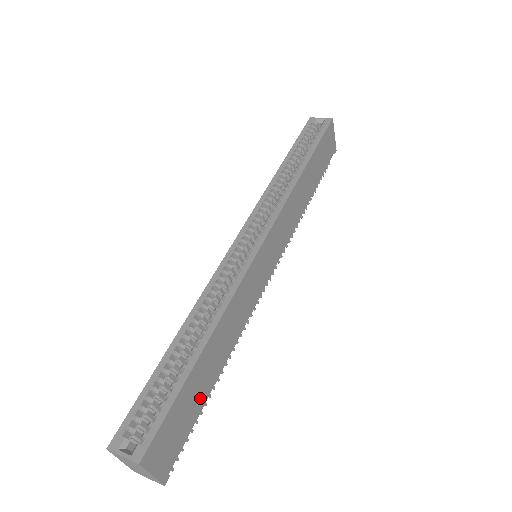
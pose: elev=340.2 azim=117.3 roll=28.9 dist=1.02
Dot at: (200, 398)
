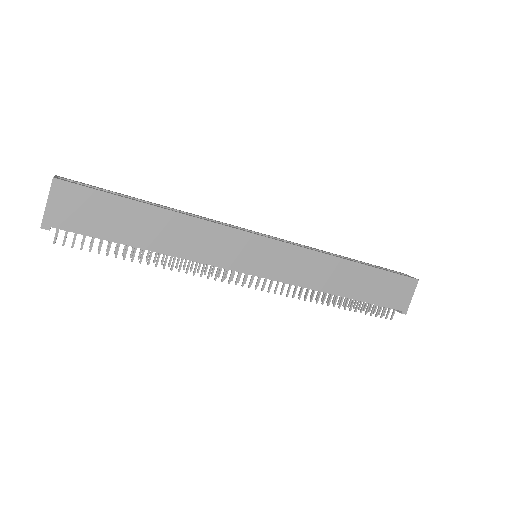
Dot at: (118, 231)
